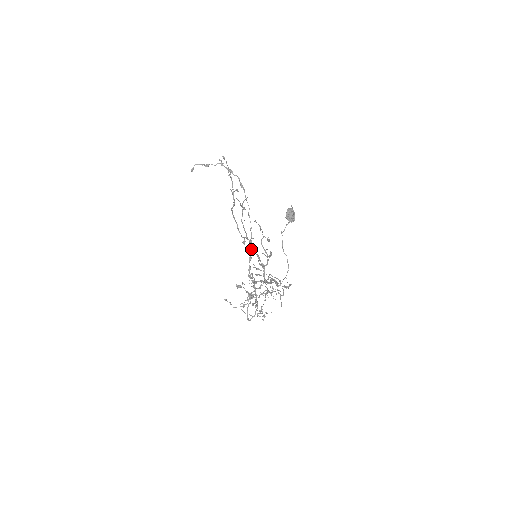
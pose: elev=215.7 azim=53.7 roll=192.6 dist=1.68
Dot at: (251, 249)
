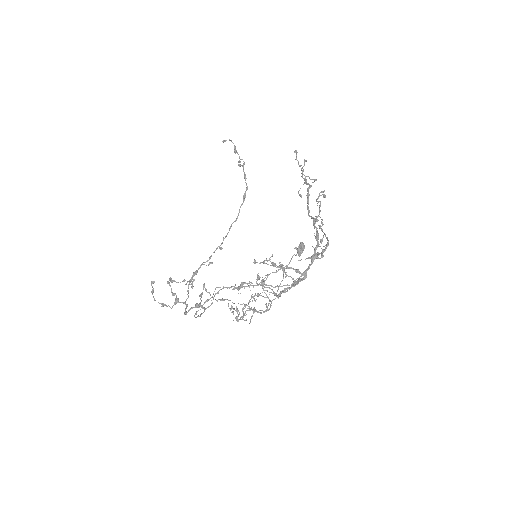
Dot at: (210, 256)
